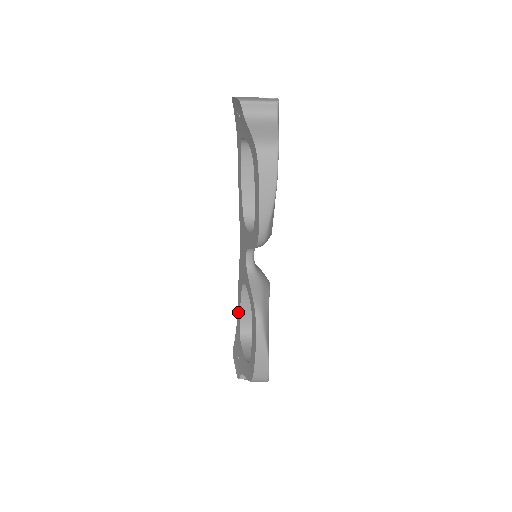
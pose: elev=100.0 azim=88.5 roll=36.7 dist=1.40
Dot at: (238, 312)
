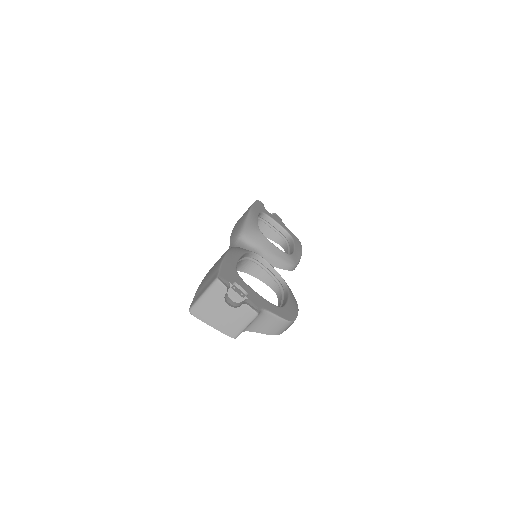
Dot at: occluded
